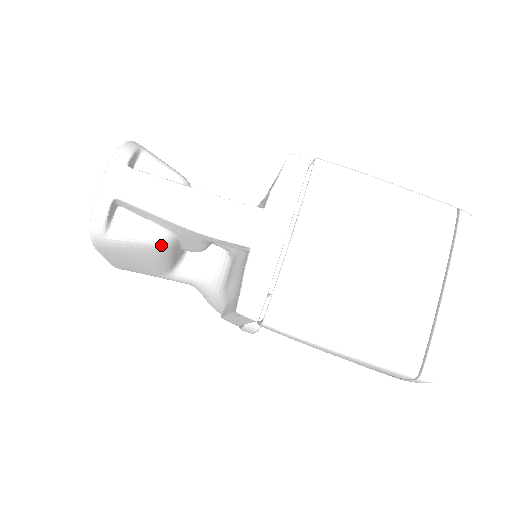
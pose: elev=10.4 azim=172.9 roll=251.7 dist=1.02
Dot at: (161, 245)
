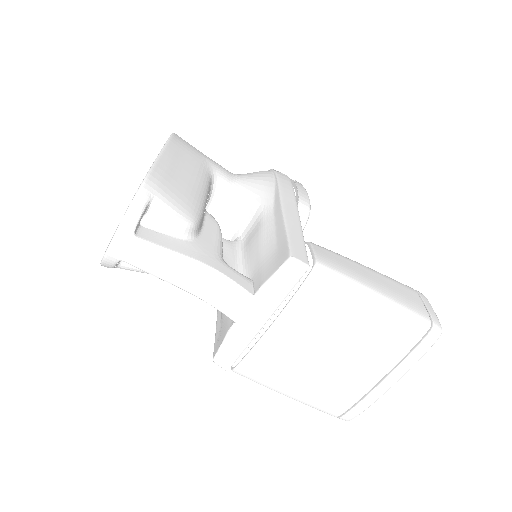
Dot at: occluded
